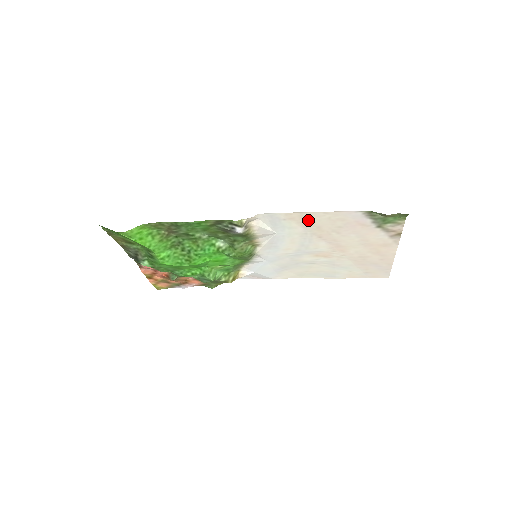
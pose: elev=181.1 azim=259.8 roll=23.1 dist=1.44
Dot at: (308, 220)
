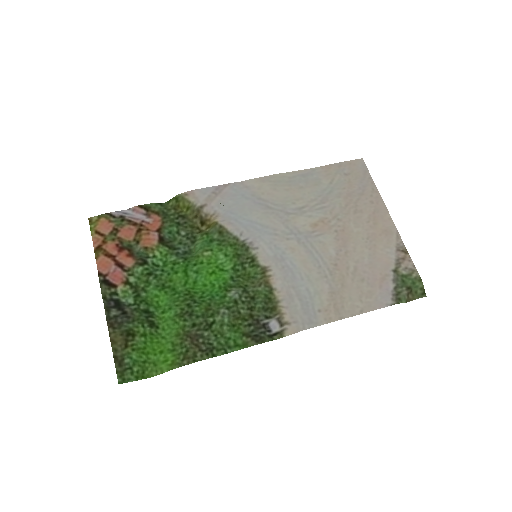
Dot at: (340, 302)
